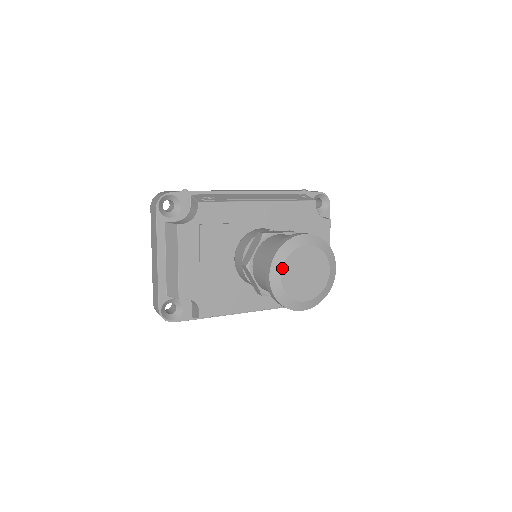
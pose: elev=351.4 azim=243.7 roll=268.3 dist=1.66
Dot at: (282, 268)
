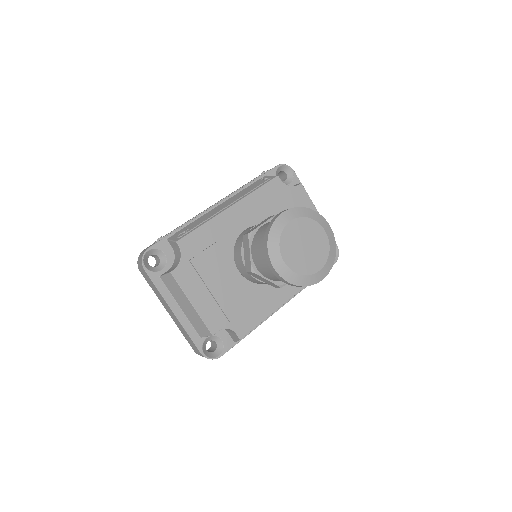
Dot at: (281, 255)
